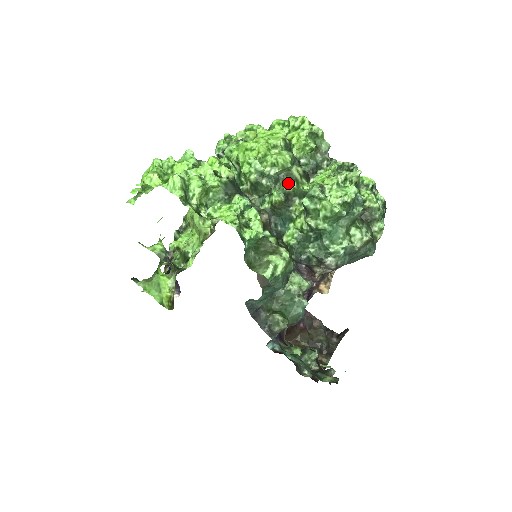
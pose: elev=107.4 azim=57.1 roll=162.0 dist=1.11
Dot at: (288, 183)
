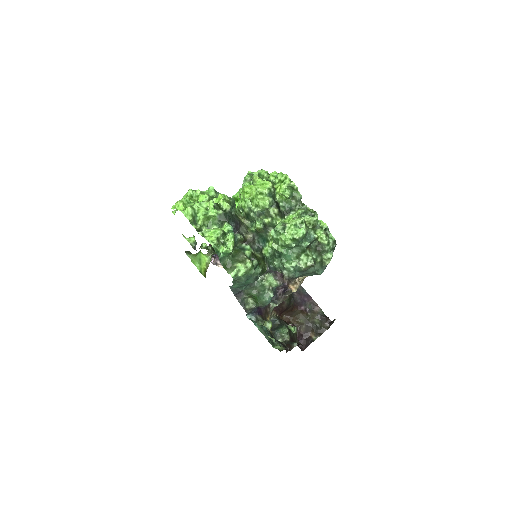
Dot at: (266, 218)
